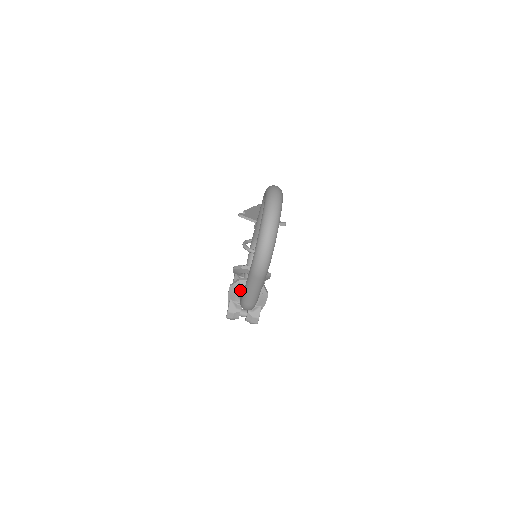
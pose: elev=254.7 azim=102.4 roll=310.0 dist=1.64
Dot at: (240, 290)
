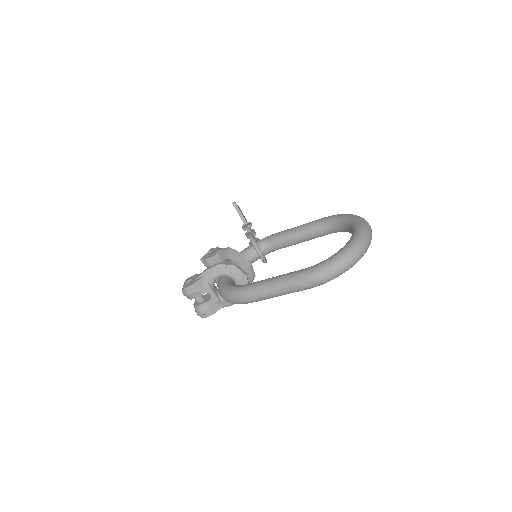
Dot at: (226, 275)
